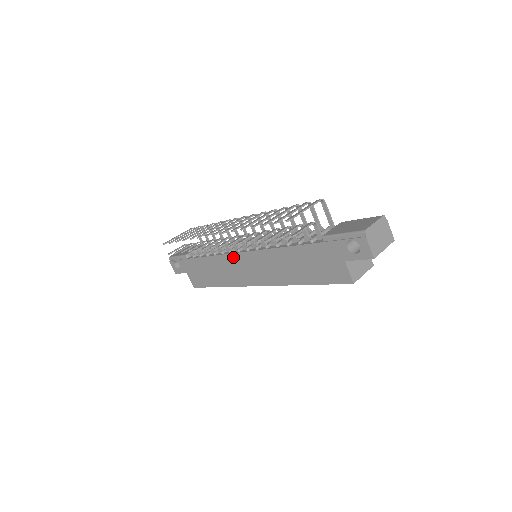
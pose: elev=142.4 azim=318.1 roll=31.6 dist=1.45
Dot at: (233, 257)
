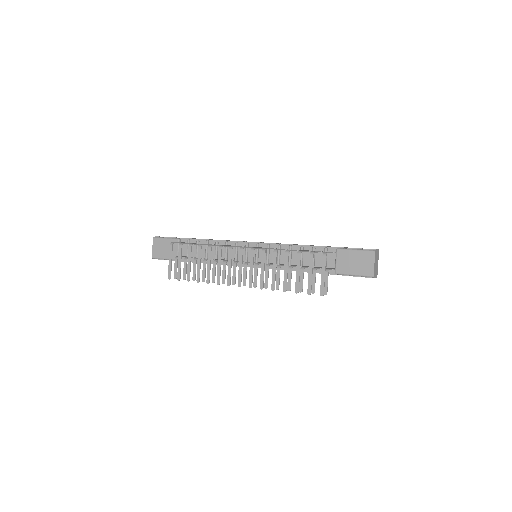
Dot at: occluded
